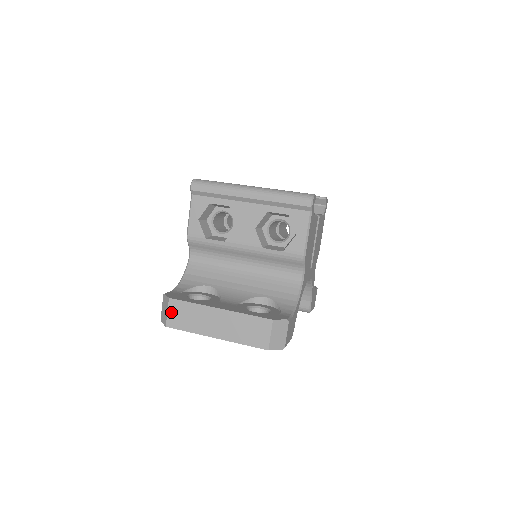
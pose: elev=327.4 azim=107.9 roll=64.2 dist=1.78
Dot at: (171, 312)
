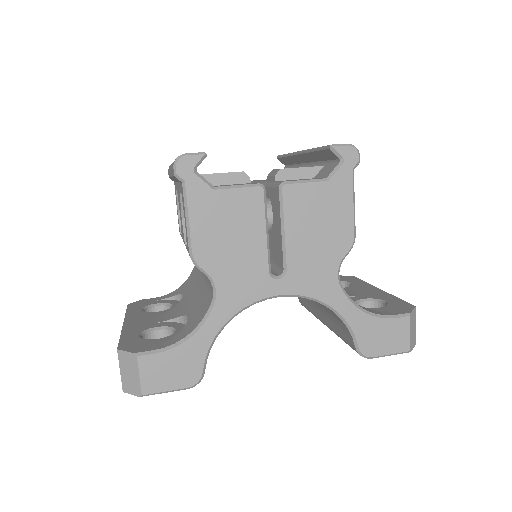
Dot at: occluded
